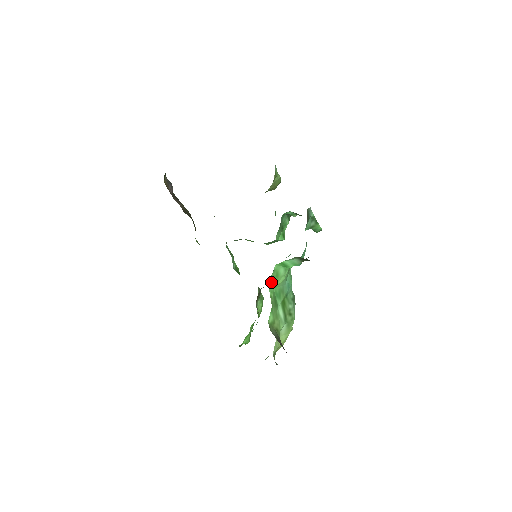
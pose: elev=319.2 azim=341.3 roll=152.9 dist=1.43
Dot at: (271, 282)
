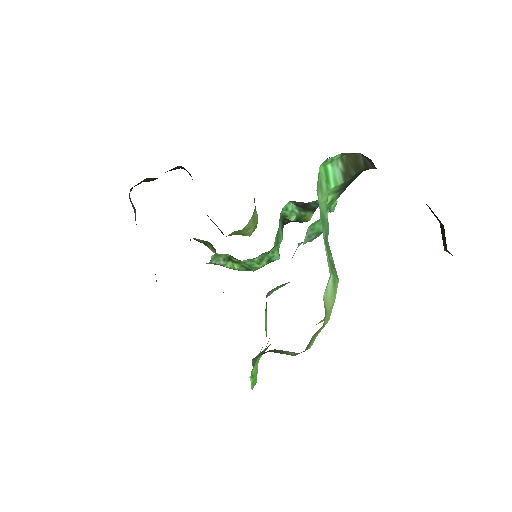
Dot at: (317, 188)
